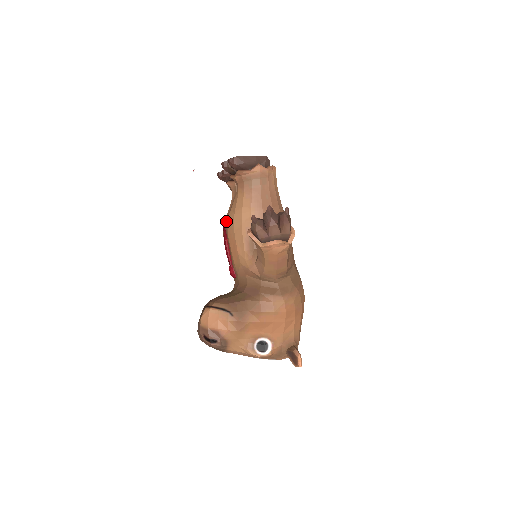
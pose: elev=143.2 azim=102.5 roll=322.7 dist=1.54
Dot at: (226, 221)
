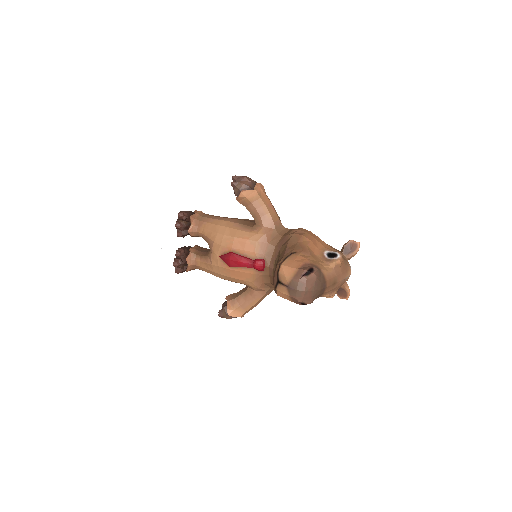
Dot at: (217, 251)
